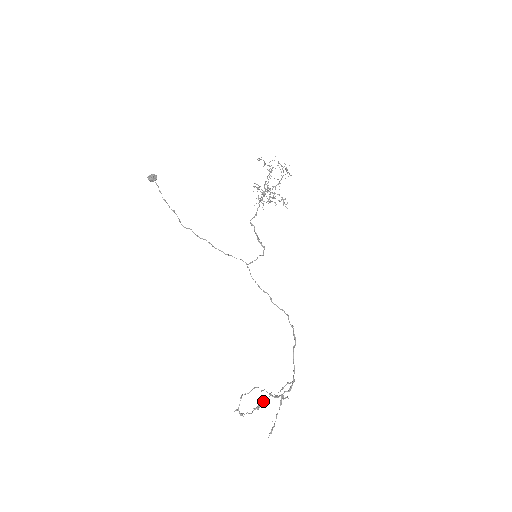
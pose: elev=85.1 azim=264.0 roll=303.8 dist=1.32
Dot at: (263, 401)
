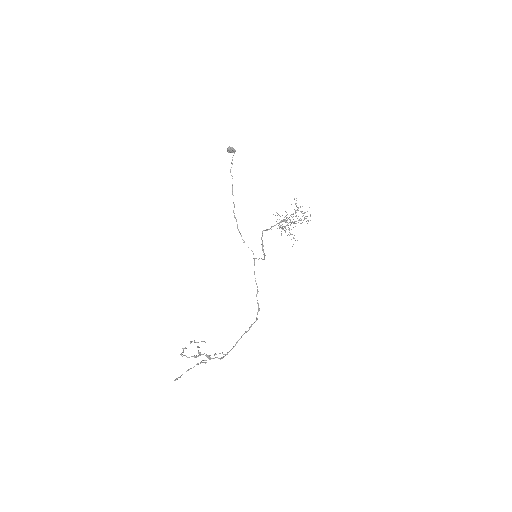
Dot at: (201, 354)
